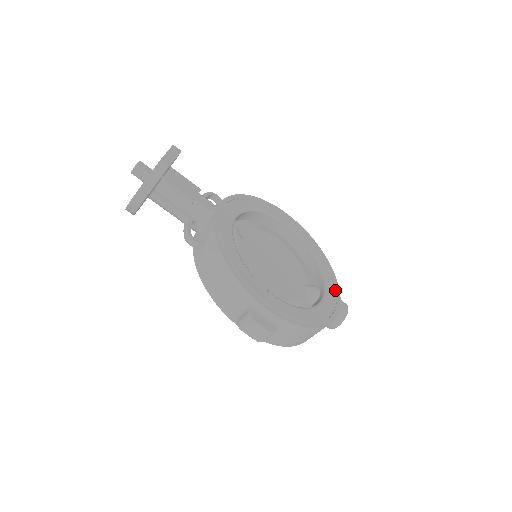
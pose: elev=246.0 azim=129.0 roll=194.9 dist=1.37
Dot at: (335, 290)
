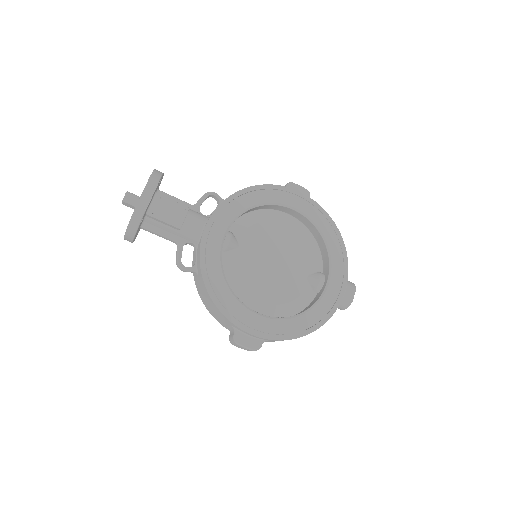
Dot at: (341, 278)
